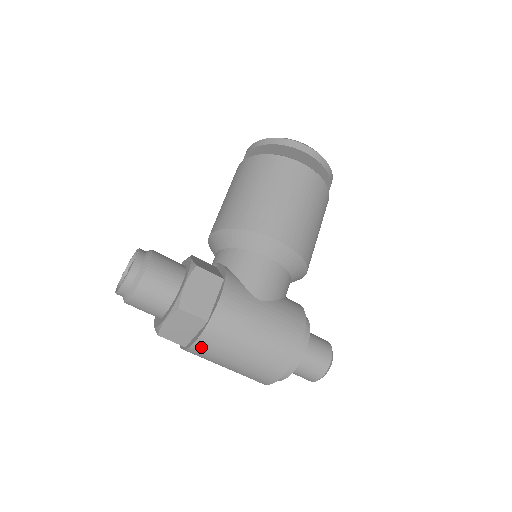
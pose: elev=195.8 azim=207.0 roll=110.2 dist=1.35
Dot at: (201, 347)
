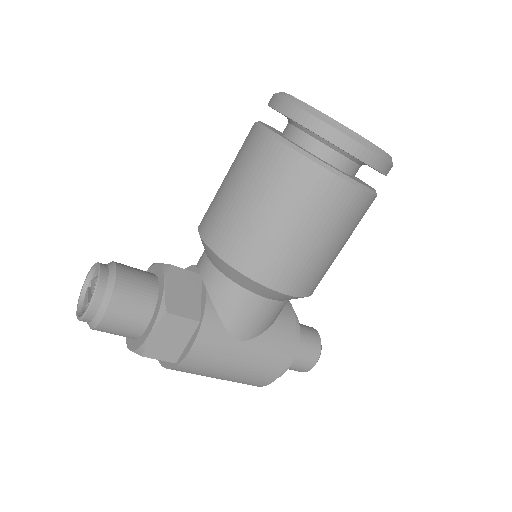
Dot at: occluded
